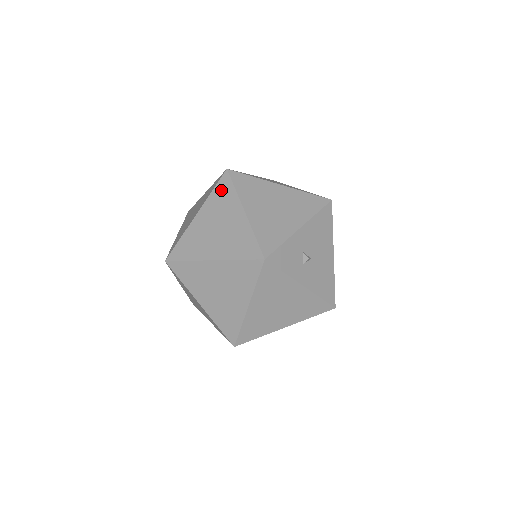
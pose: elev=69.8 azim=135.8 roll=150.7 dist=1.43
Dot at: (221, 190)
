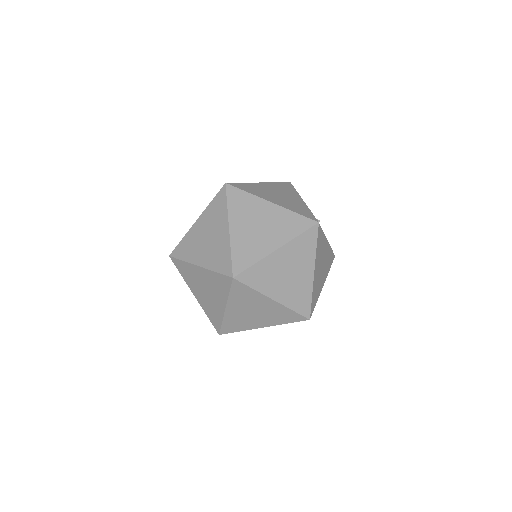
Dot at: (236, 199)
